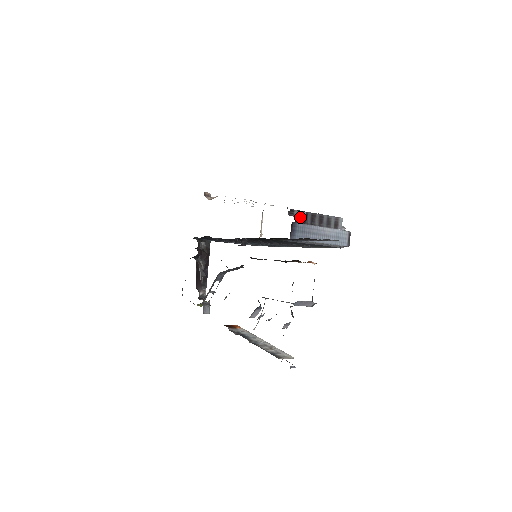
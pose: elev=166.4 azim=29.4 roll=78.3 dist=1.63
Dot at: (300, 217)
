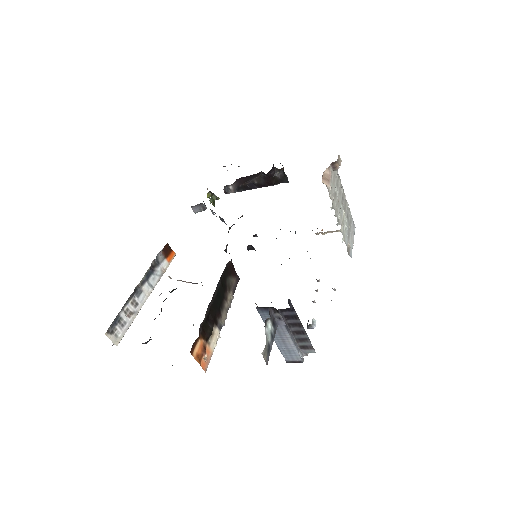
Dot at: (276, 320)
